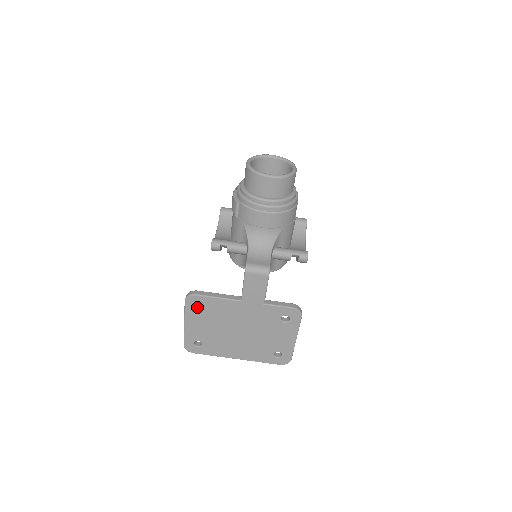
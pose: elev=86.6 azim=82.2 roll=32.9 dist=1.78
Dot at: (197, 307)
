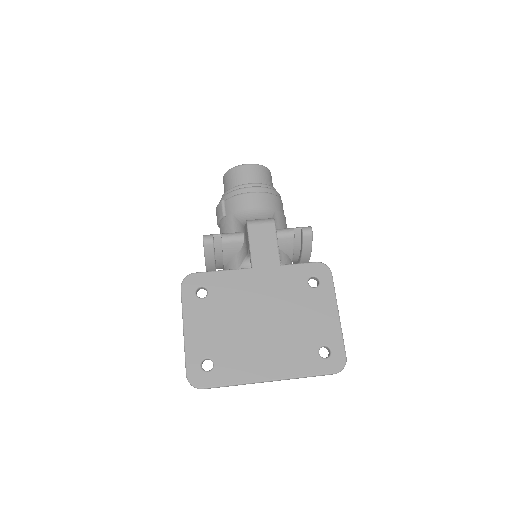
Dot at: (198, 297)
